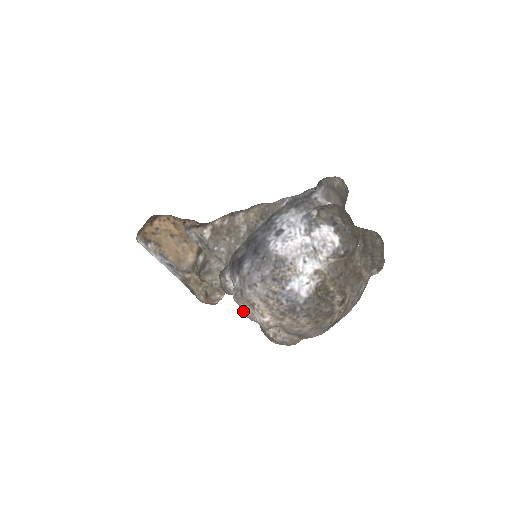
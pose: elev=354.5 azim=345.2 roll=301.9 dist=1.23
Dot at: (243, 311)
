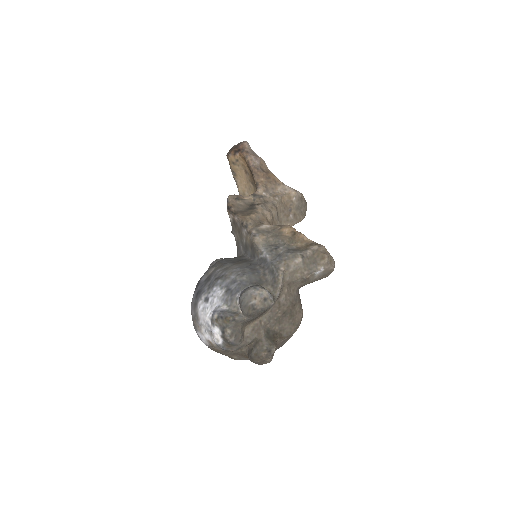
Dot at: occluded
